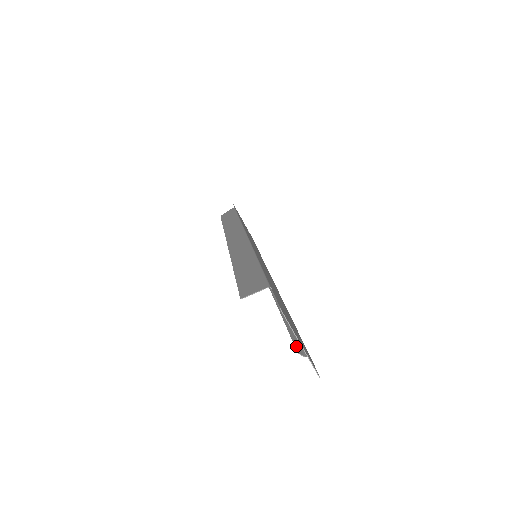
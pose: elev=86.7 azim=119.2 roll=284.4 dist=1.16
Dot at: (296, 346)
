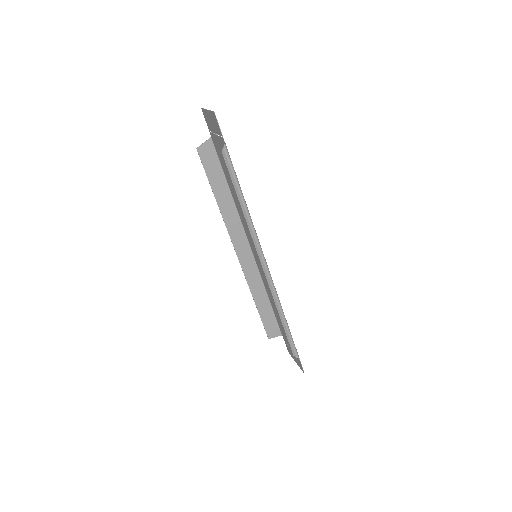
Dot at: (225, 160)
